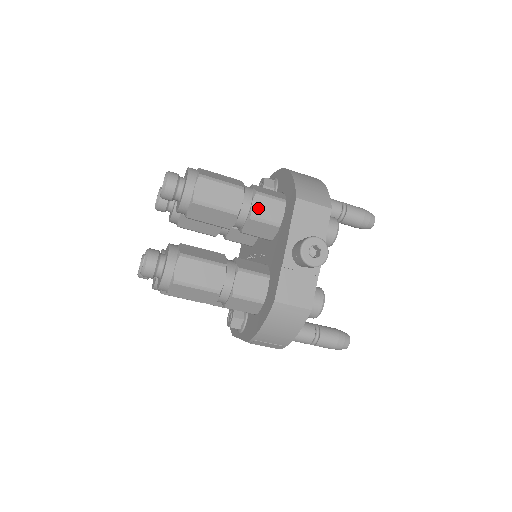
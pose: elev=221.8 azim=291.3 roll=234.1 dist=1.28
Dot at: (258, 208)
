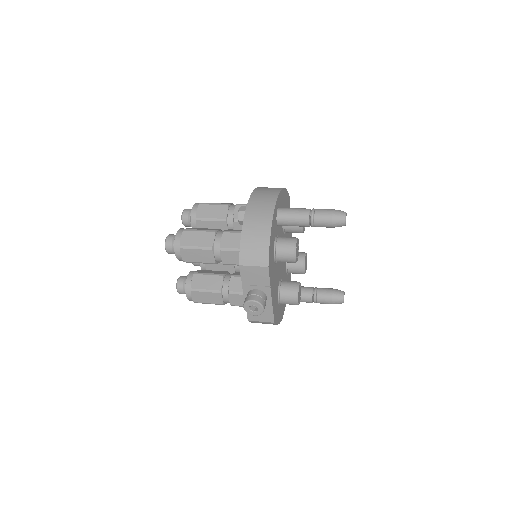
Dot at: (226, 259)
